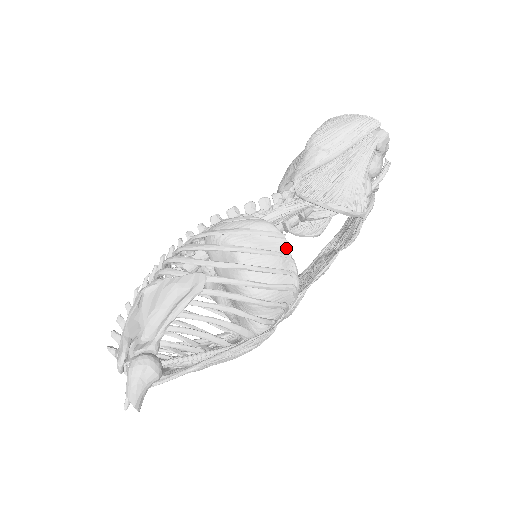
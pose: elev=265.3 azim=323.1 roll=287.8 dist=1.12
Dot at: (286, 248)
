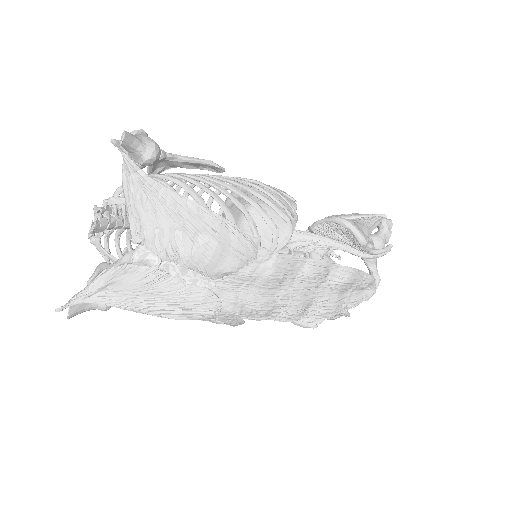
Dot at: (294, 204)
